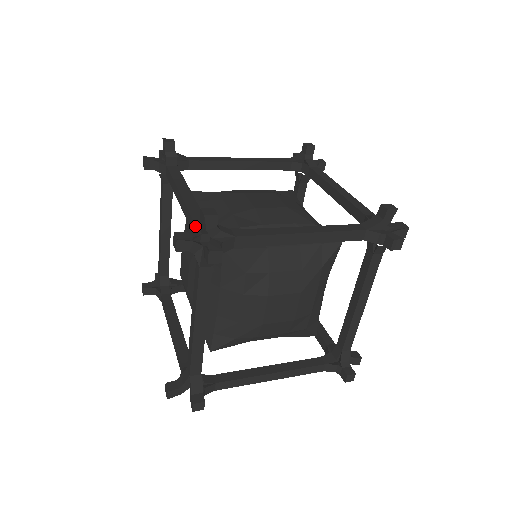
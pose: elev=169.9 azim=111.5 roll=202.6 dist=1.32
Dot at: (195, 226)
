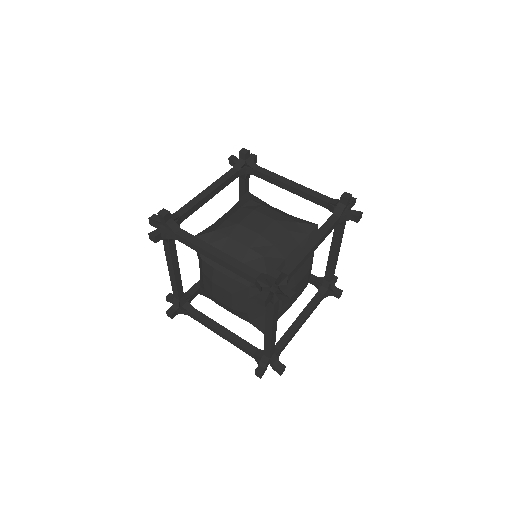
Dot at: (260, 282)
